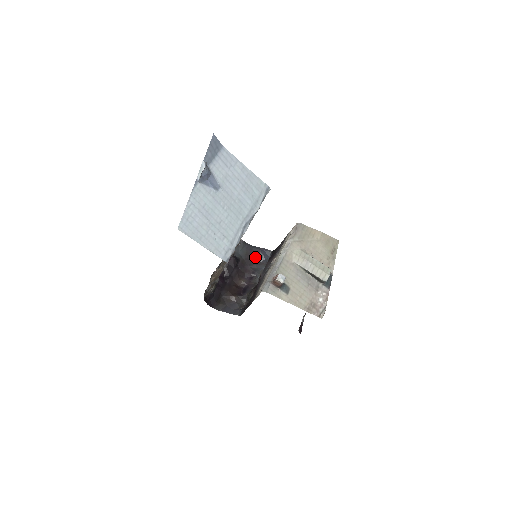
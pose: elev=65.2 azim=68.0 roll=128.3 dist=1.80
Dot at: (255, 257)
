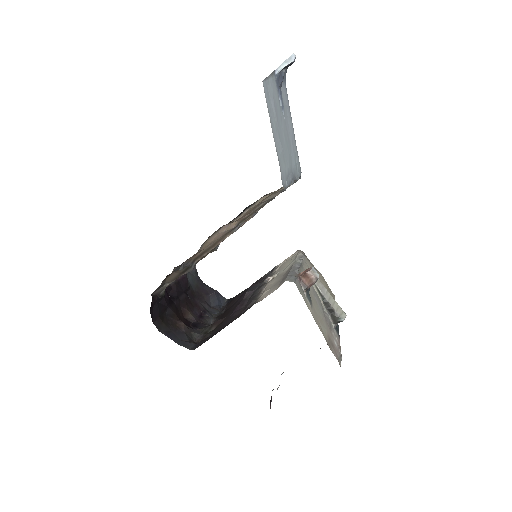
Dot at: (207, 296)
